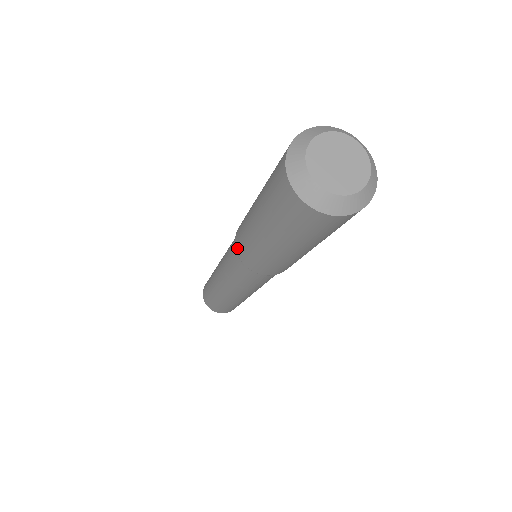
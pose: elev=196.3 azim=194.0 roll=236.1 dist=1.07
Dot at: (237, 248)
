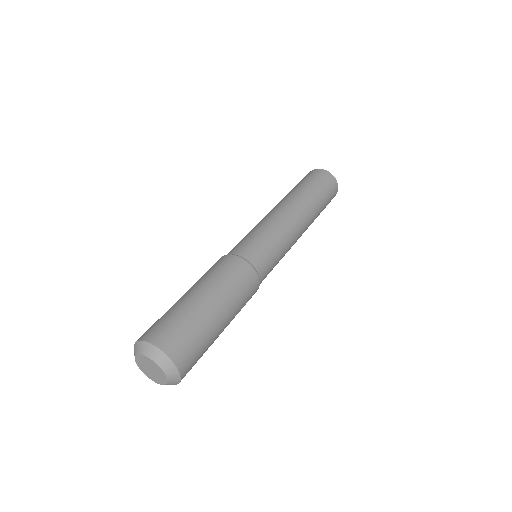
Dot at: occluded
